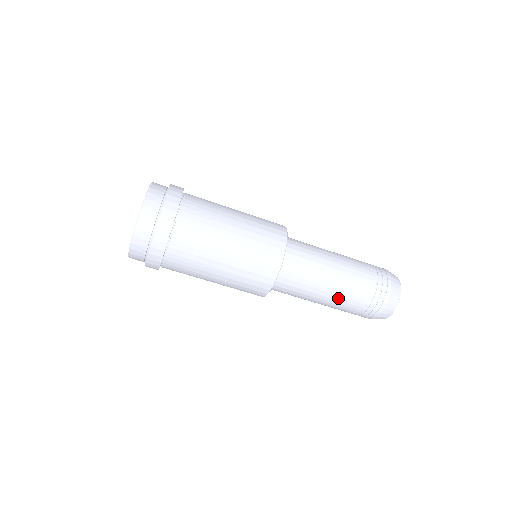
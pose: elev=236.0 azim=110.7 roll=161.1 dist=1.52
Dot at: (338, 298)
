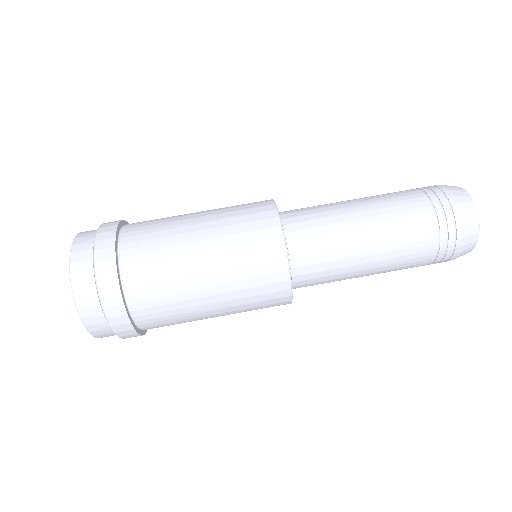
Dot at: (388, 230)
